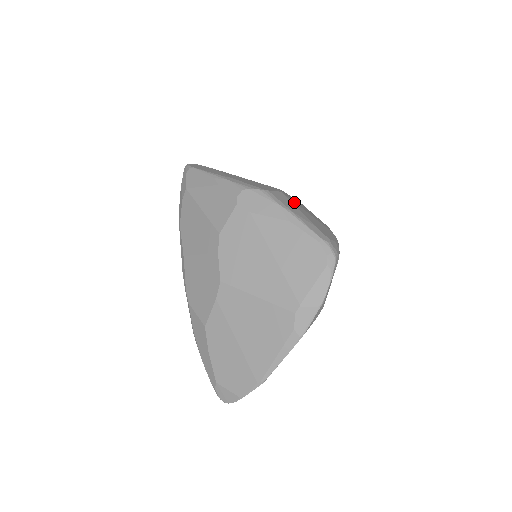
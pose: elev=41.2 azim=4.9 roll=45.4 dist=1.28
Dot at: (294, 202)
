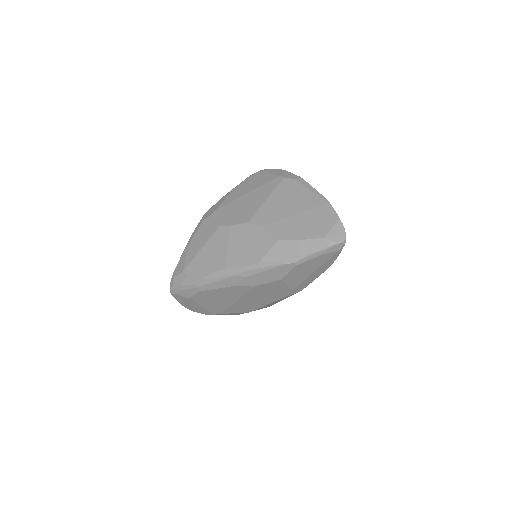
Dot at: occluded
